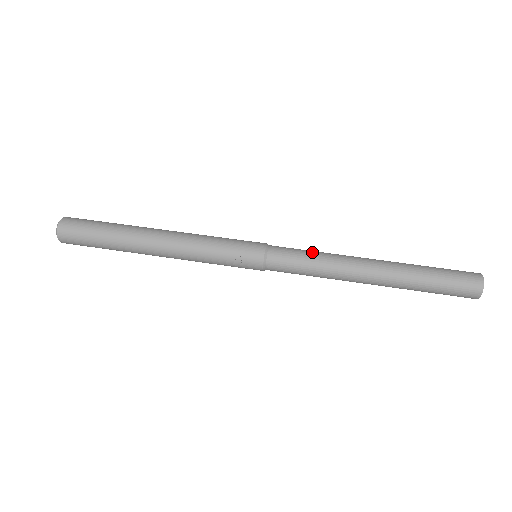
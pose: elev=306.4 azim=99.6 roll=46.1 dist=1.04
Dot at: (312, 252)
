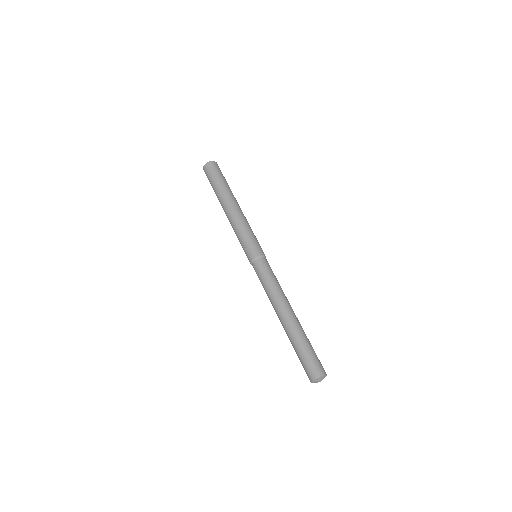
Dot at: (271, 280)
